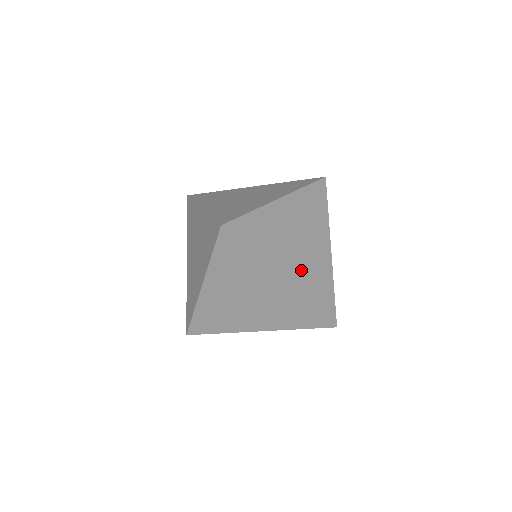
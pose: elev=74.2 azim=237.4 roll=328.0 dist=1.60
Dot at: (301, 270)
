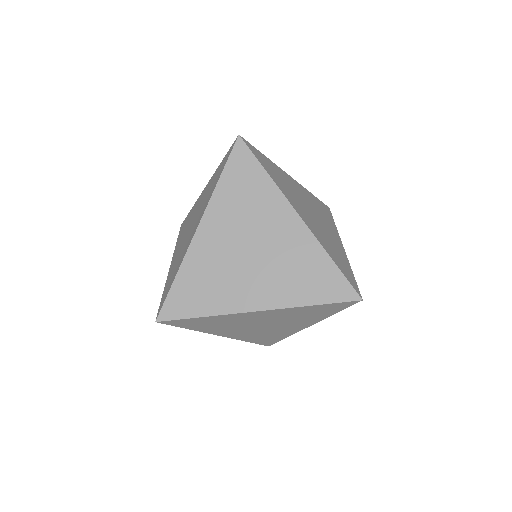
Dot at: (273, 280)
